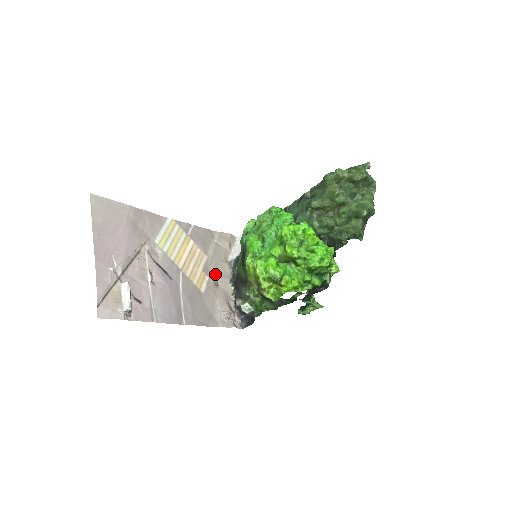
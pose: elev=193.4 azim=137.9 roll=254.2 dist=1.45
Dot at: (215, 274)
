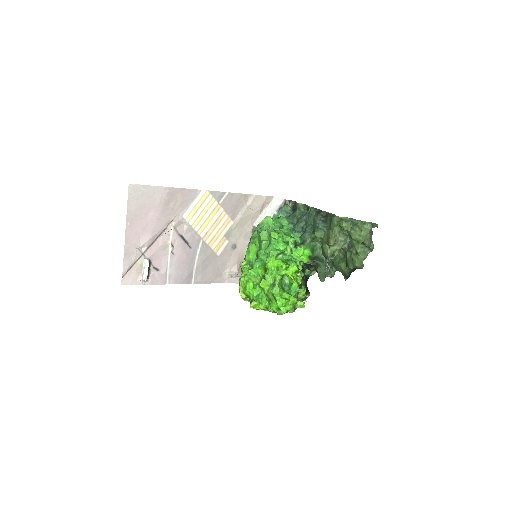
Dot at: (236, 238)
